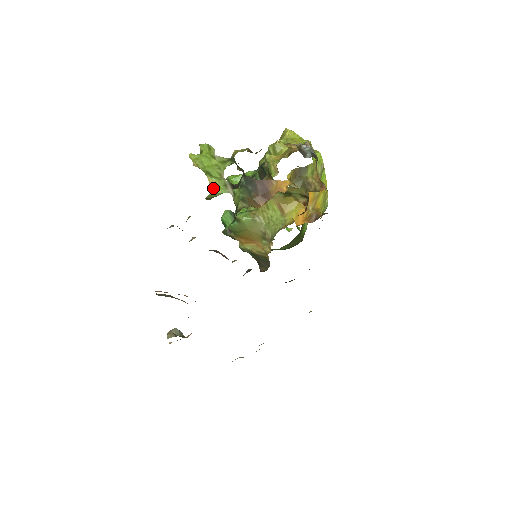
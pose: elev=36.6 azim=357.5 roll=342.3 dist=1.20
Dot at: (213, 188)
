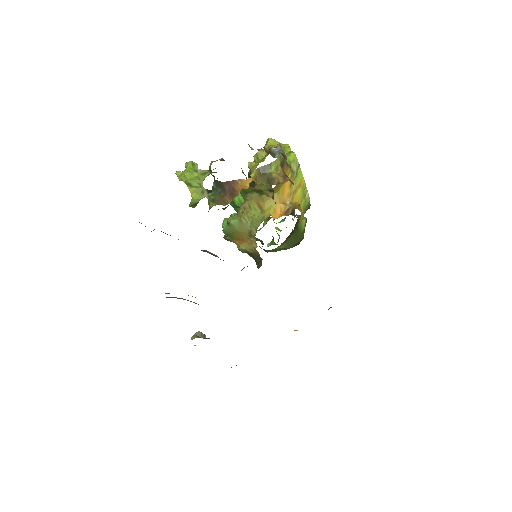
Dot at: (193, 196)
